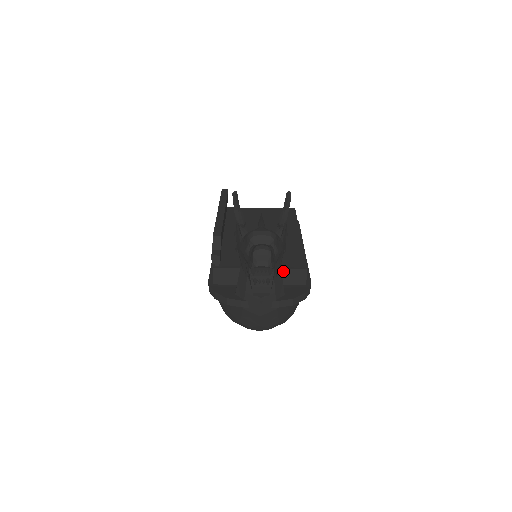
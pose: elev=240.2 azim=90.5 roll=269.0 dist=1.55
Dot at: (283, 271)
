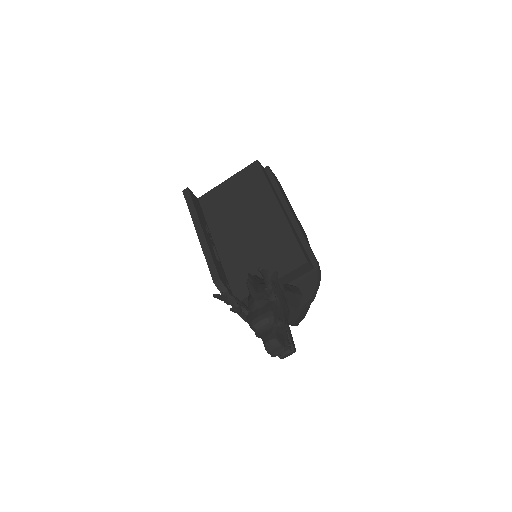
Dot at: (289, 274)
